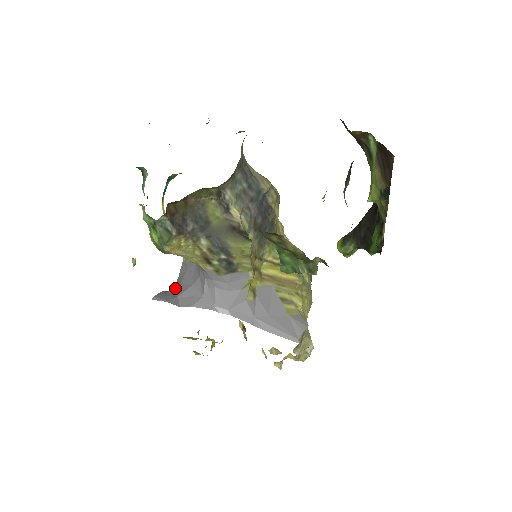
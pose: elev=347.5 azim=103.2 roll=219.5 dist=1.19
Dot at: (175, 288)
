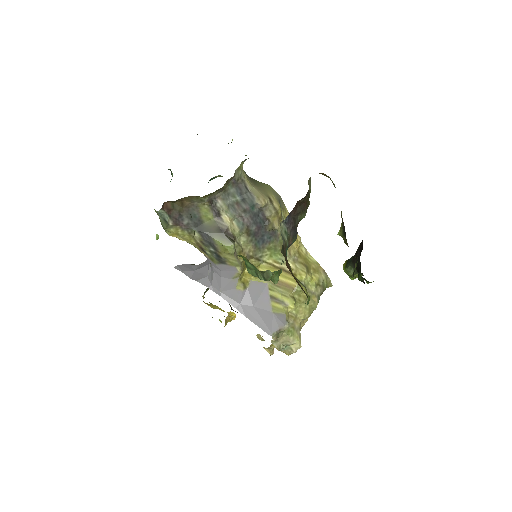
Dot at: (199, 264)
